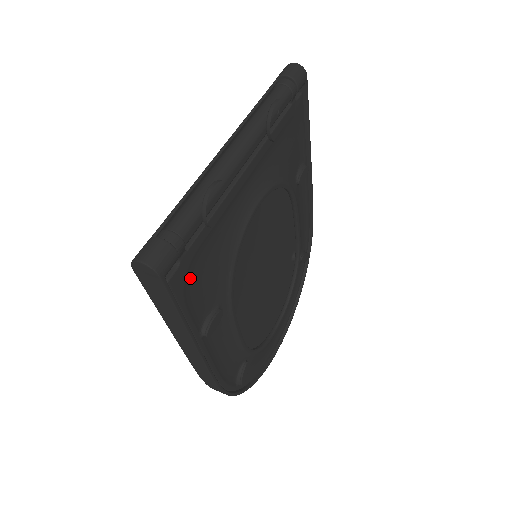
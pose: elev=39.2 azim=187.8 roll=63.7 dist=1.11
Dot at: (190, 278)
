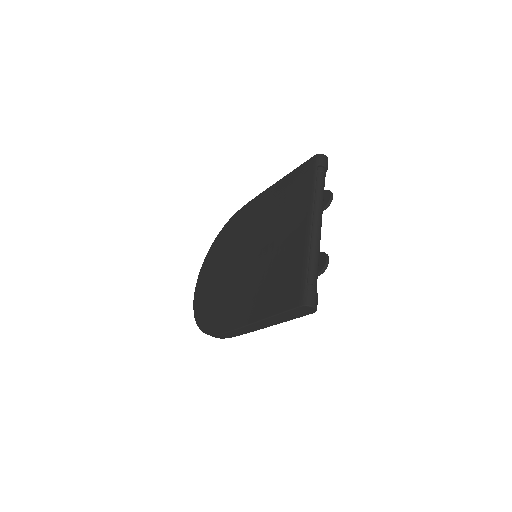
Dot at: occluded
